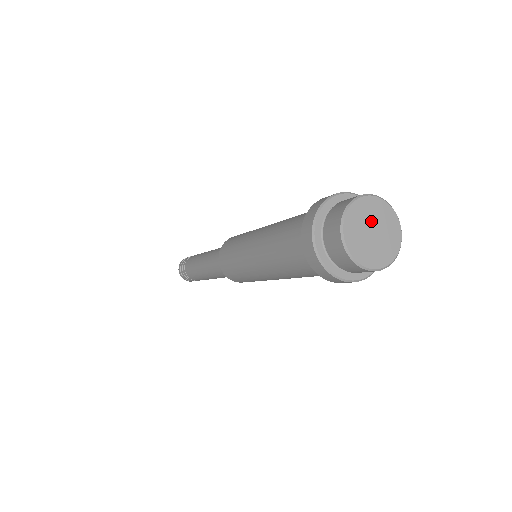
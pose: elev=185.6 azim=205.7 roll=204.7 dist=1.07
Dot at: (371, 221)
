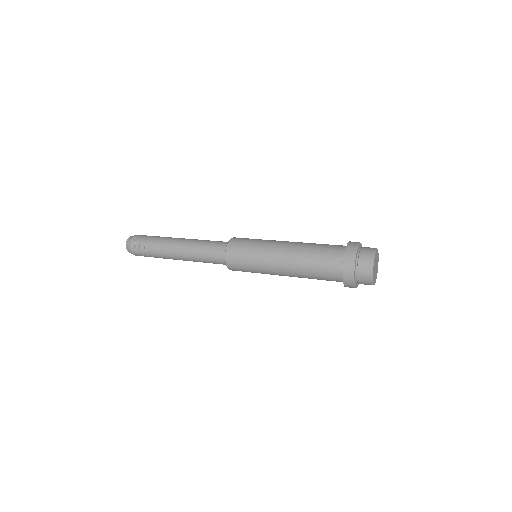
Dot at: (376, 261)
